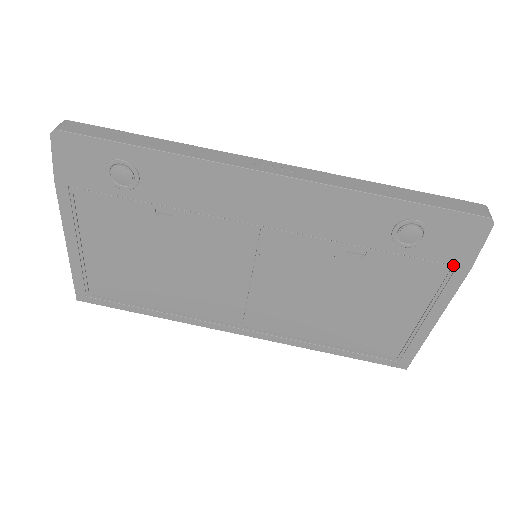
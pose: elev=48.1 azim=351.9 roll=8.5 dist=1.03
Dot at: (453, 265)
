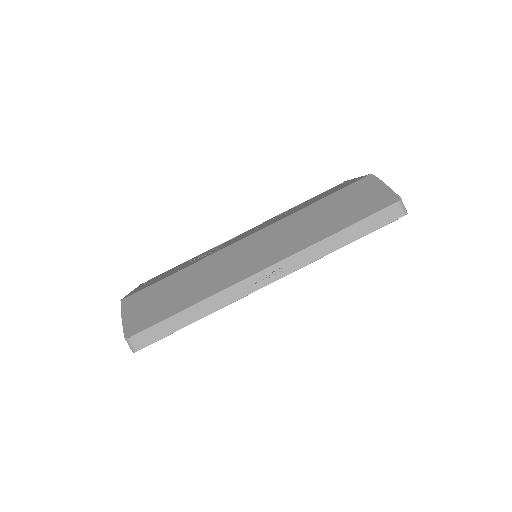
Dot at: occluded
